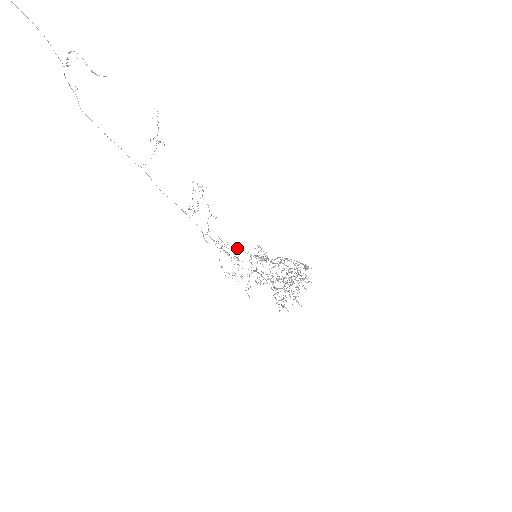
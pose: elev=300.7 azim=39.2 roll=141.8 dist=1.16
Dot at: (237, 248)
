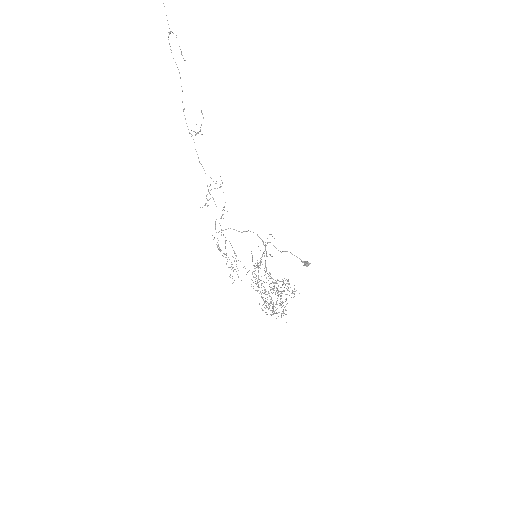
Dot at: occluded
